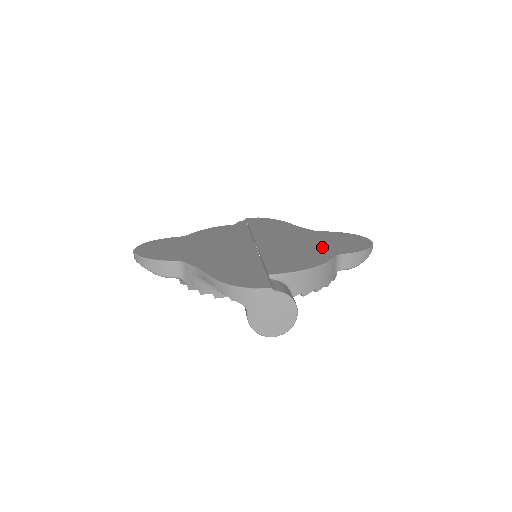
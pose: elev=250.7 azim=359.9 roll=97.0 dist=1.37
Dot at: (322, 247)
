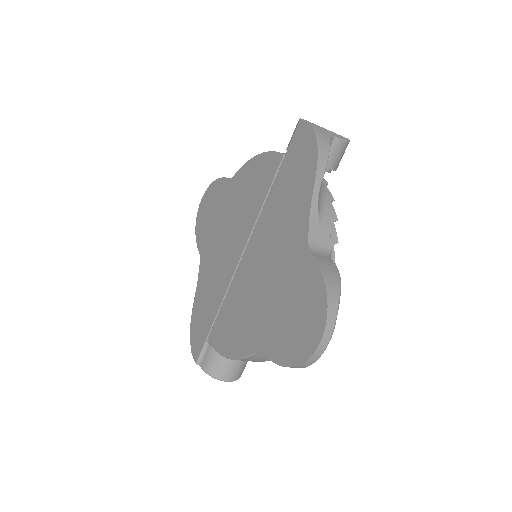
Dot at: (267, 315)
